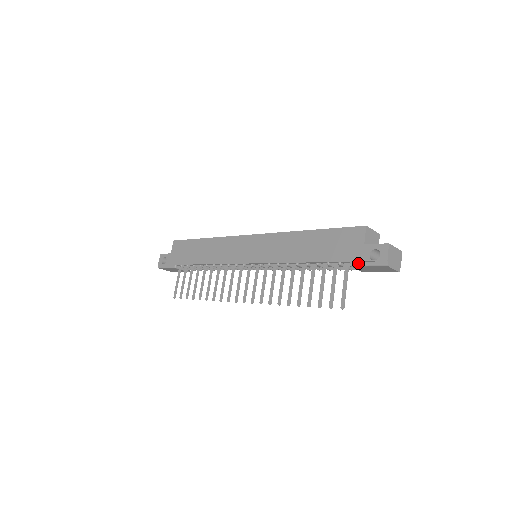
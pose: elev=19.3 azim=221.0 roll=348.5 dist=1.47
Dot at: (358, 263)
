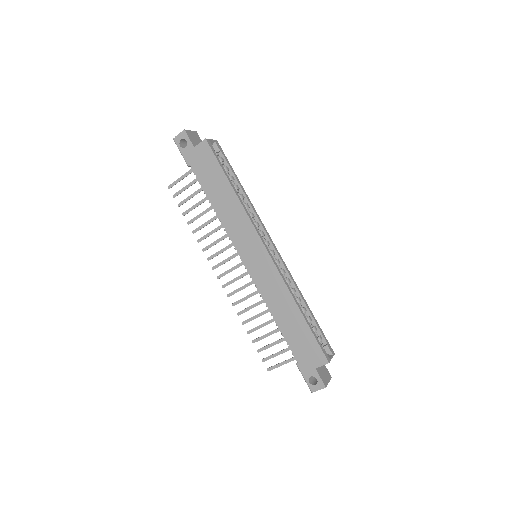
Dot at: (301, 370)
